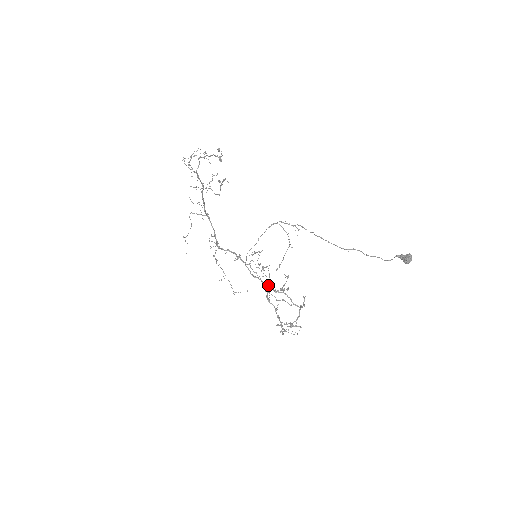
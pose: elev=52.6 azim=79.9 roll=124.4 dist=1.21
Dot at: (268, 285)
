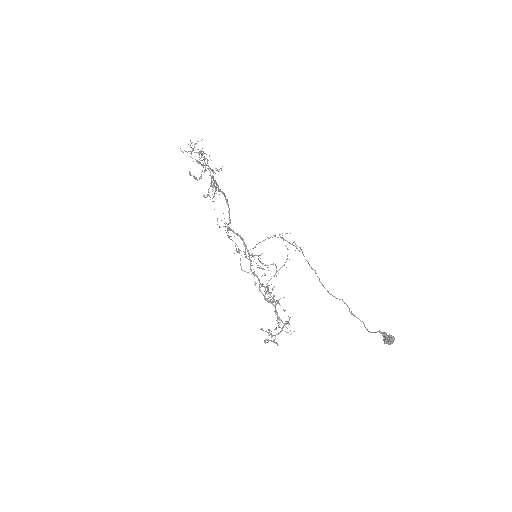
Dot at: (276, 276)
